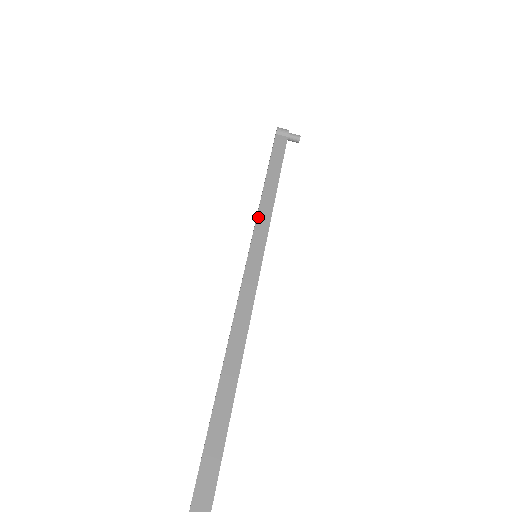
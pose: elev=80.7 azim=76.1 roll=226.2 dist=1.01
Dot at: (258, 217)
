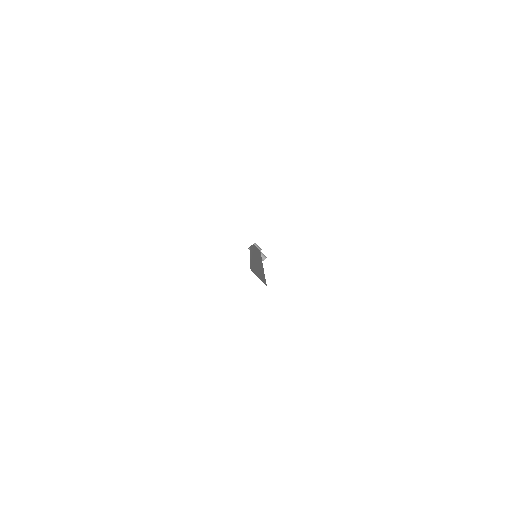
Dot at: occluded
